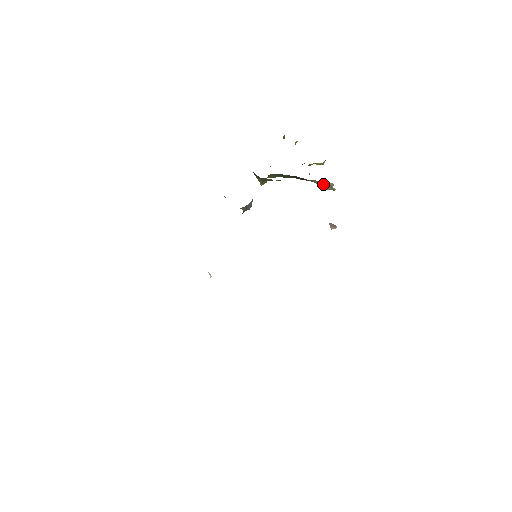
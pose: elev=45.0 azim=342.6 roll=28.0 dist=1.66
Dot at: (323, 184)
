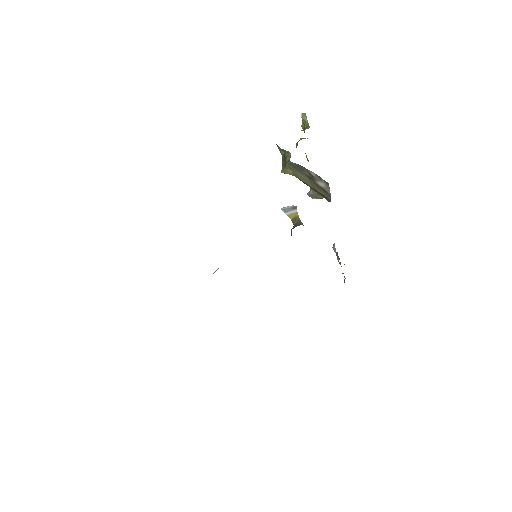
Dot at: (317, 195)
